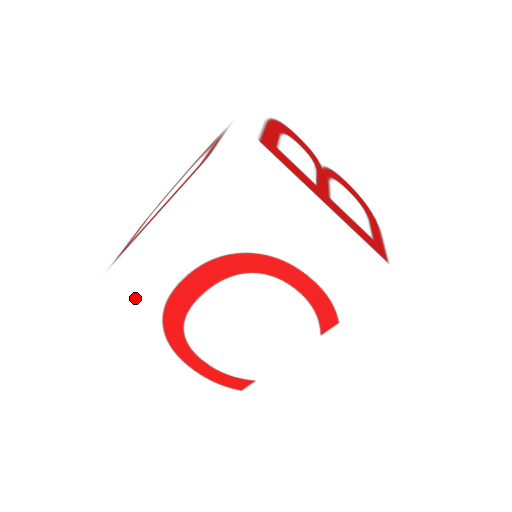
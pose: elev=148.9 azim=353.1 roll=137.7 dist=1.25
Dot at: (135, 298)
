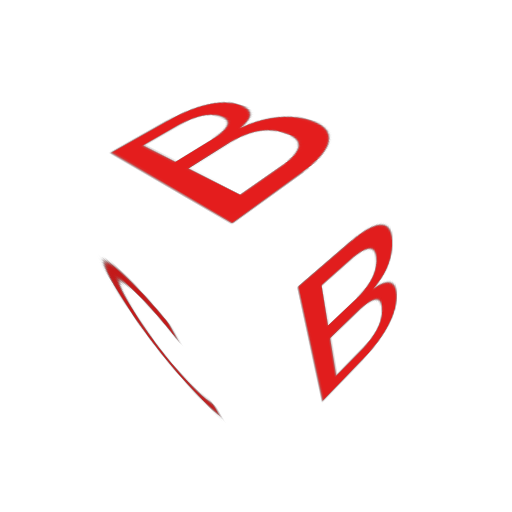
Dot at: (134, 322)
